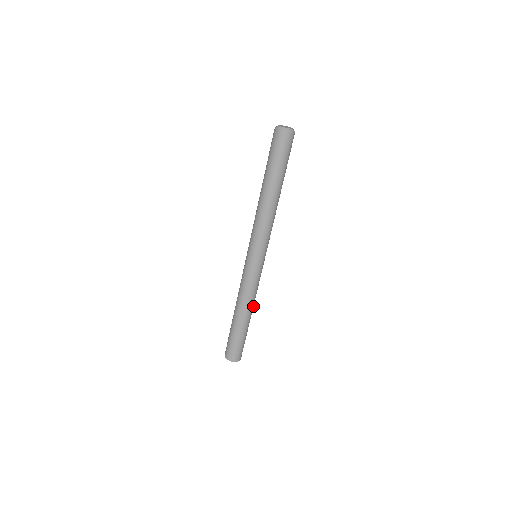
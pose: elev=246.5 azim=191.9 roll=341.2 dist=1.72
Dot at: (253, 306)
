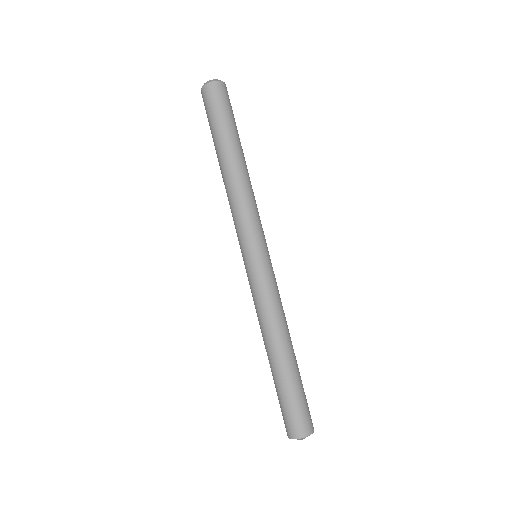
Dot at: (288, 332)
